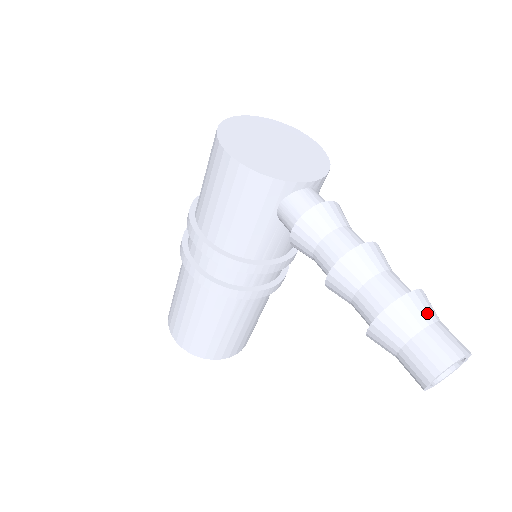
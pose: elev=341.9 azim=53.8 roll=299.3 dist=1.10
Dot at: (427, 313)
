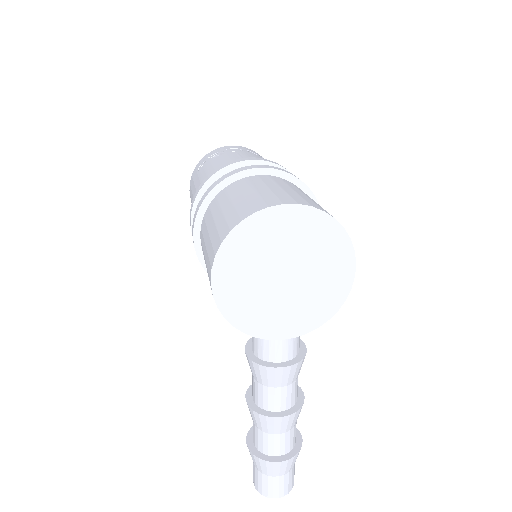
Dot at: (279, 472)
